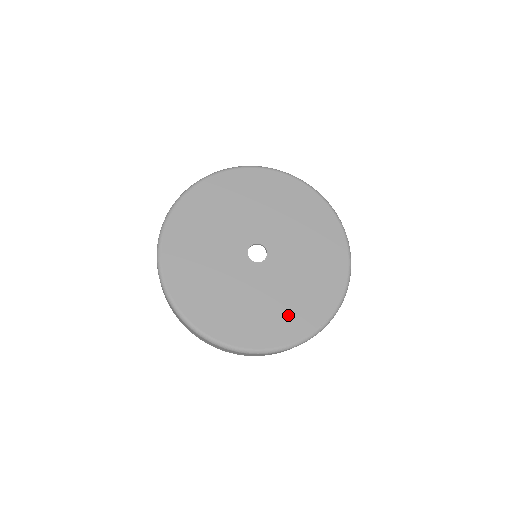
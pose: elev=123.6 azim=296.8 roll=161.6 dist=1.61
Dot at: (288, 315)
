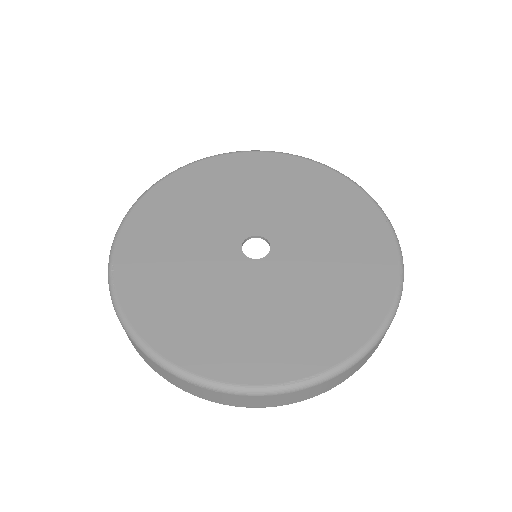
Dot at: (252, 341)
